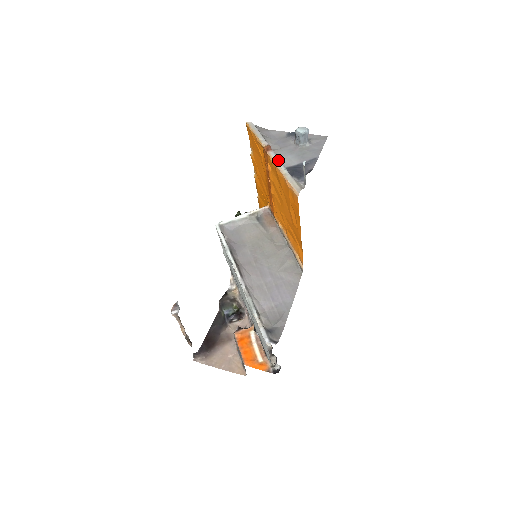
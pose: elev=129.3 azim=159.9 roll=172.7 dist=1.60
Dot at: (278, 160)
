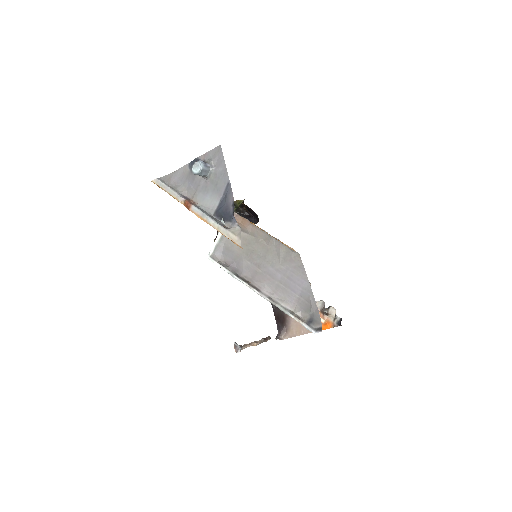
Dot at: (203, 214)
